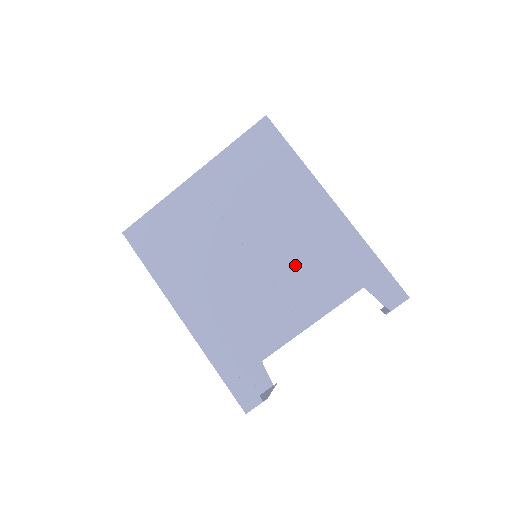
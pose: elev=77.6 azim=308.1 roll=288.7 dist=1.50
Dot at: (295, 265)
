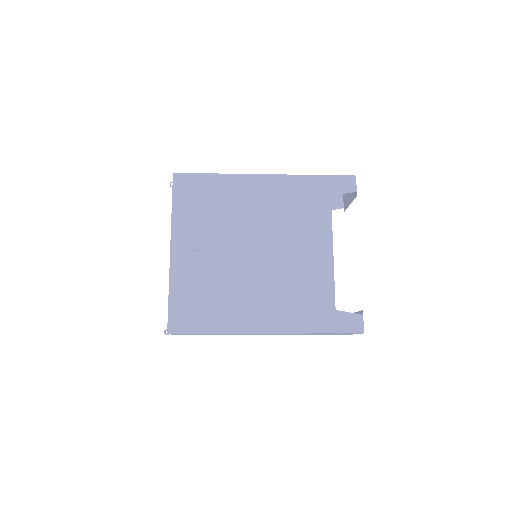
Dot at: (286, 227)
